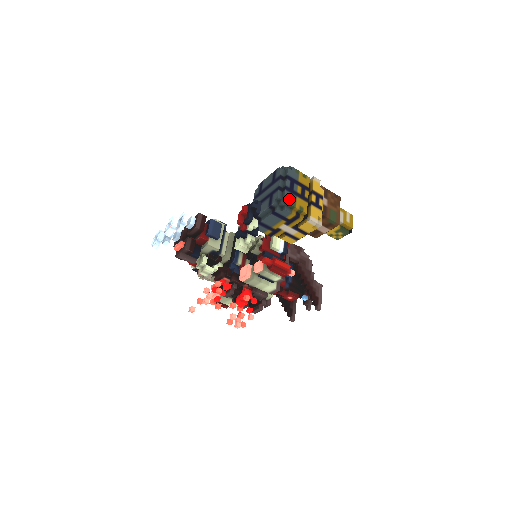
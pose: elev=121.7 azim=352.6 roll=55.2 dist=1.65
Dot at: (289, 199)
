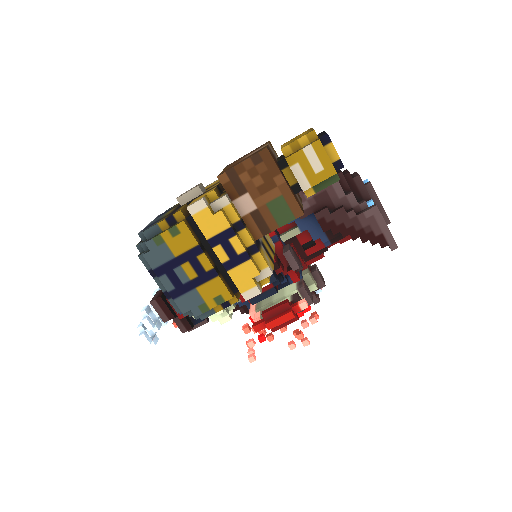
Dot at: (191, 308)
